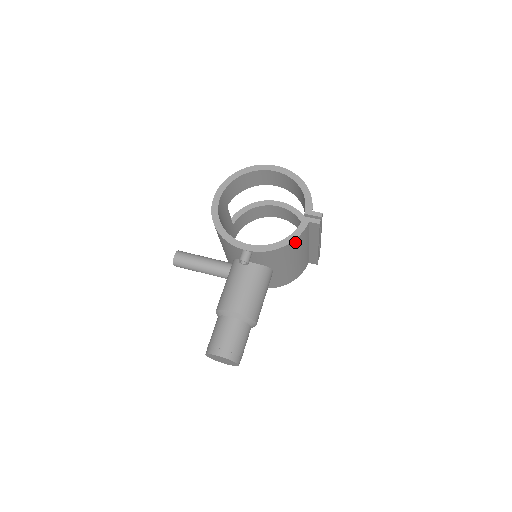
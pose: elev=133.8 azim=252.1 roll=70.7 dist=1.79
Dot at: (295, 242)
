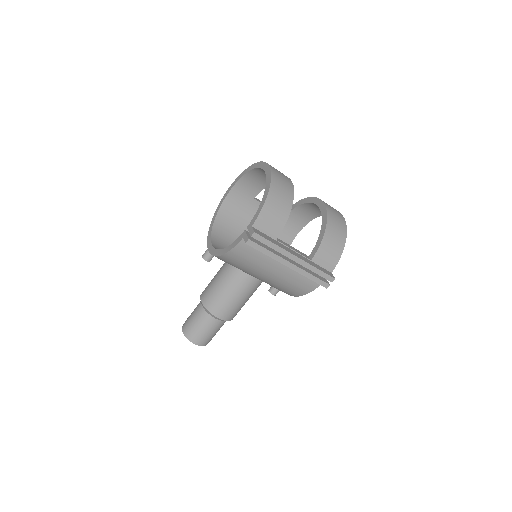
Dot at: (233, 255)
